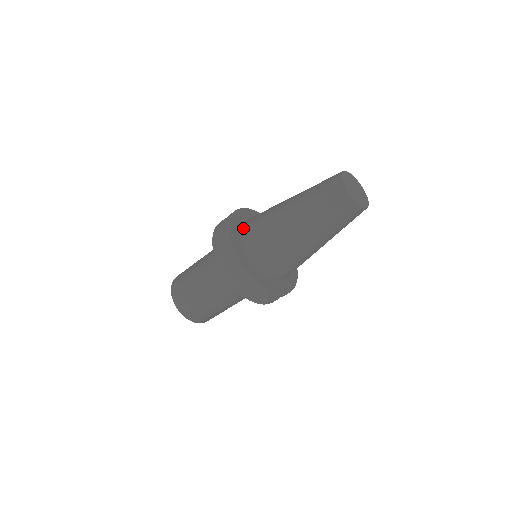
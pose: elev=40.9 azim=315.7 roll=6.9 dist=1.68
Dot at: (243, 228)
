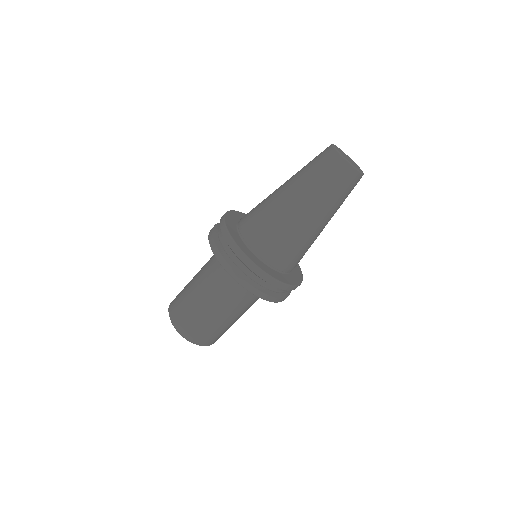
Dot at: (240, 220)
